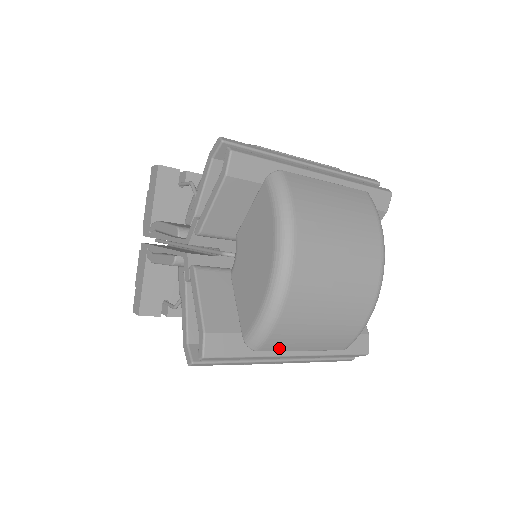
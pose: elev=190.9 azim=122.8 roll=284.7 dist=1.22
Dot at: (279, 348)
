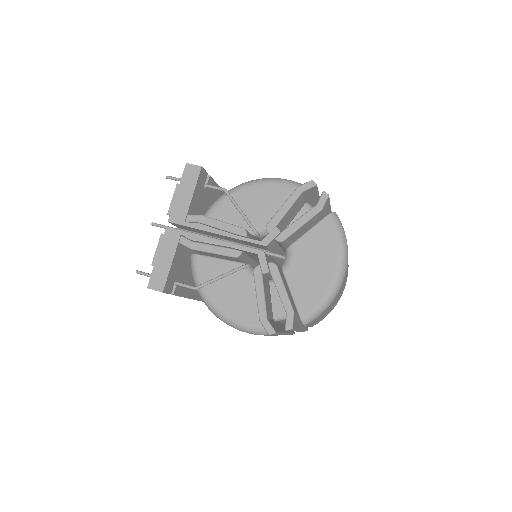
Dot at: (309, 324)
